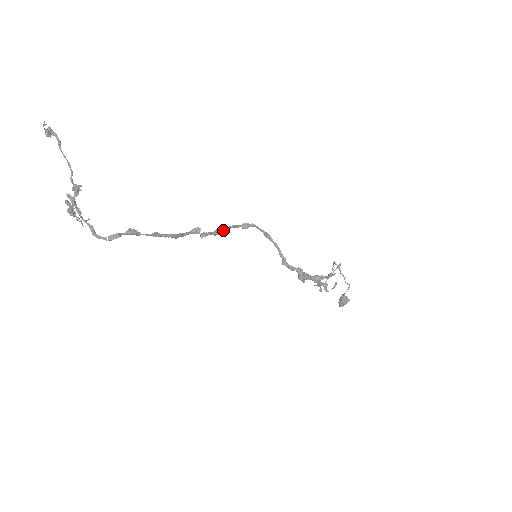
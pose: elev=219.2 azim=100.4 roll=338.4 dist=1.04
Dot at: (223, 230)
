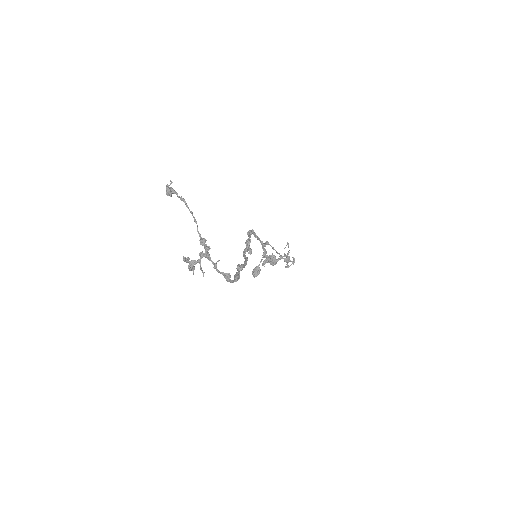
Dot at: (250, 242)
